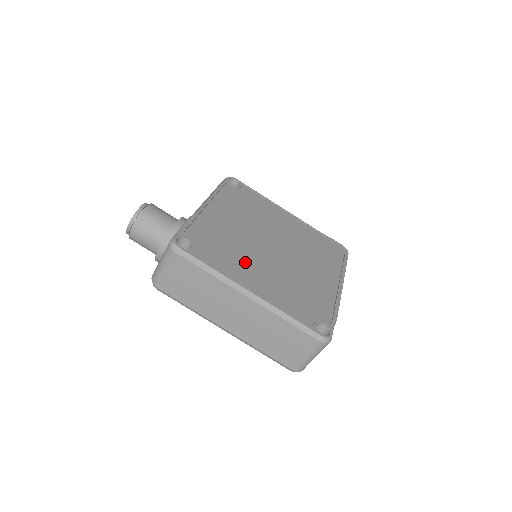
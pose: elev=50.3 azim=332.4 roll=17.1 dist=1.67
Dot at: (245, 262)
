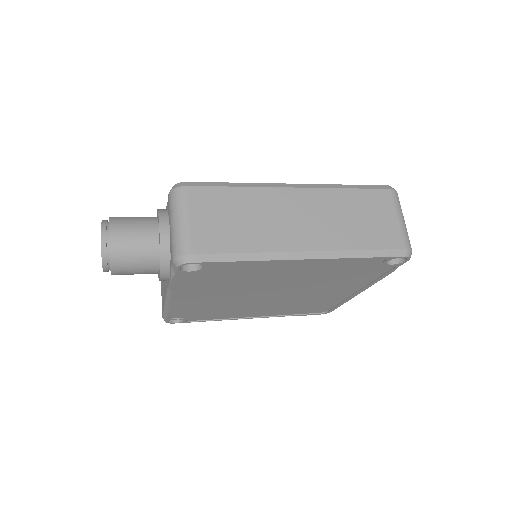
Dot at: occluded
